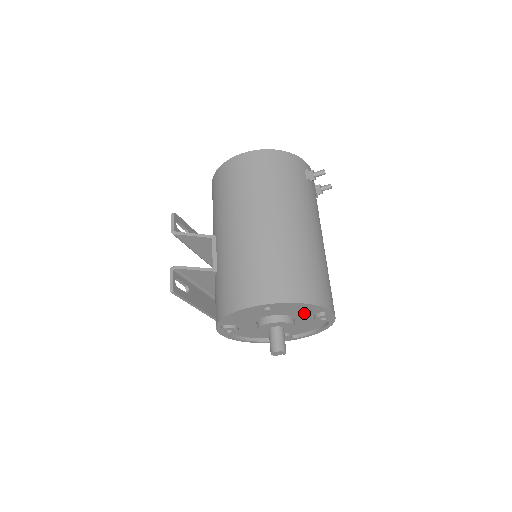
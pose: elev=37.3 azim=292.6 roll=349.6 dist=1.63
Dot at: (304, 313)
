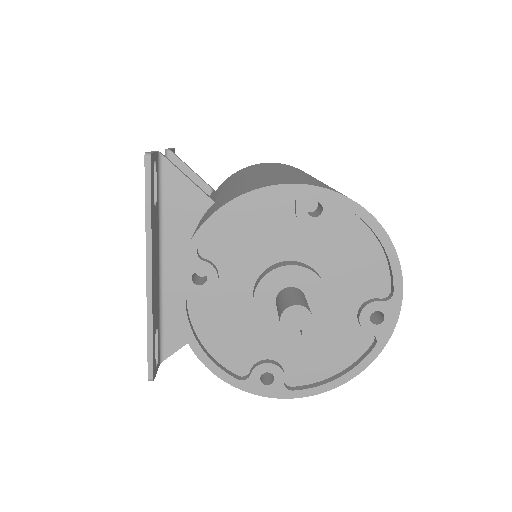
Dot at: (350, 286)
